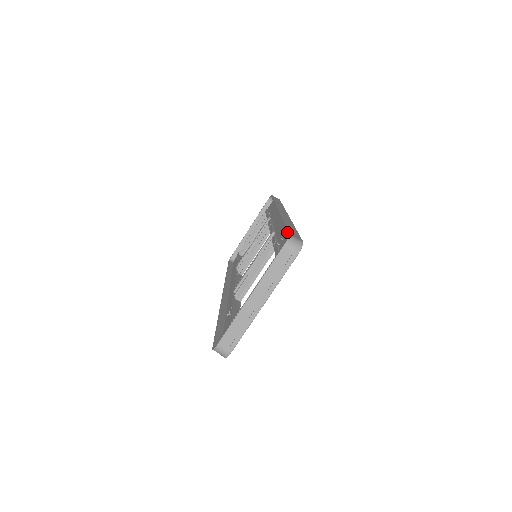
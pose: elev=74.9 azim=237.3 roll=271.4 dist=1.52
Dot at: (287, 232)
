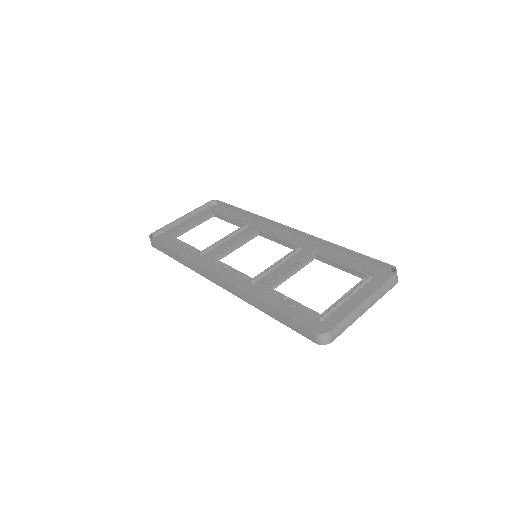
Dot at: occluded
